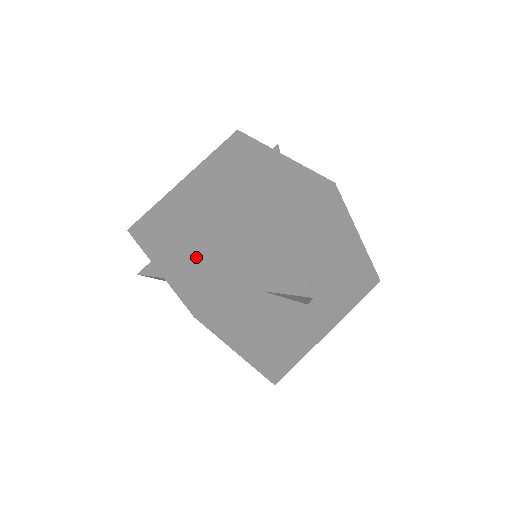
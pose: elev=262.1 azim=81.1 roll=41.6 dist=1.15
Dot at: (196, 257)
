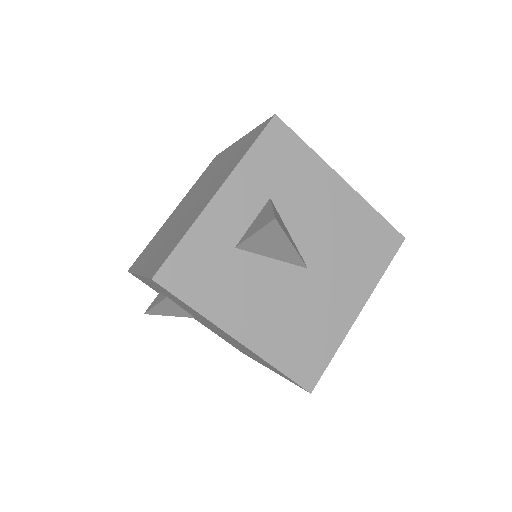
Dot at: (166, 243)
